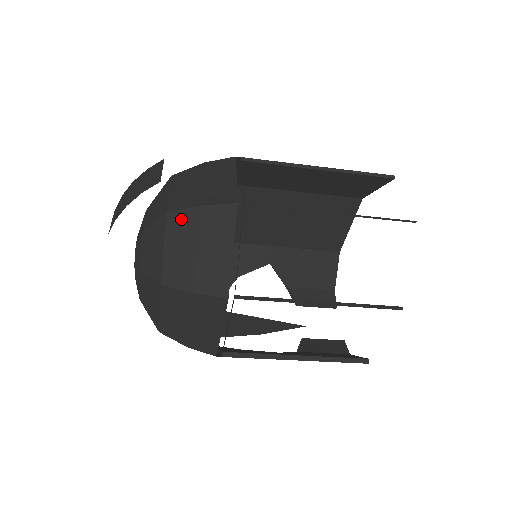
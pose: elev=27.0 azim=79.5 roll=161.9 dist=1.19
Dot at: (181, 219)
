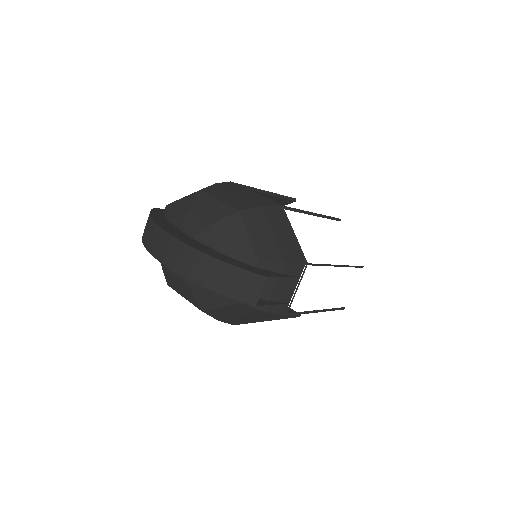
Dot at: (246, 308)
